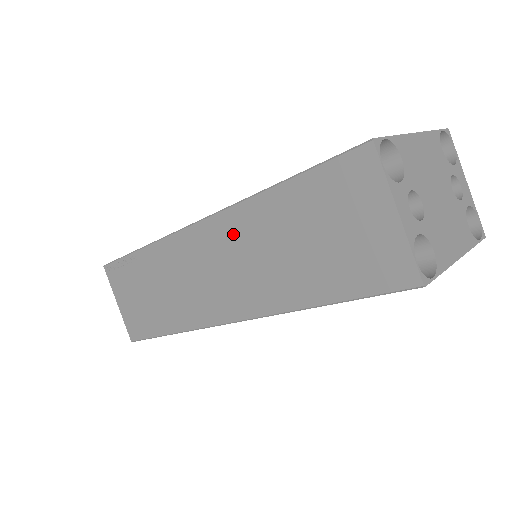
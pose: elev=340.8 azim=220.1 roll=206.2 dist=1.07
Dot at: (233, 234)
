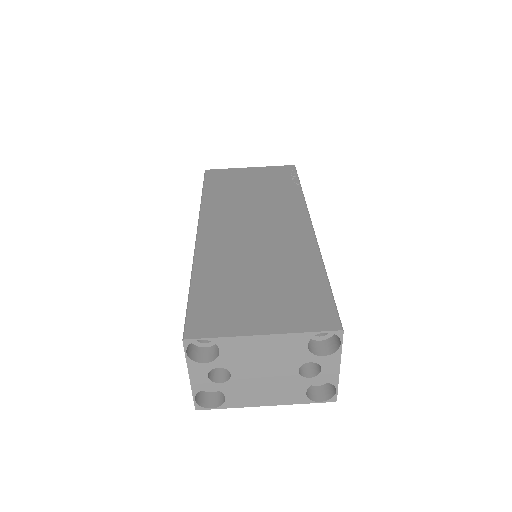
Dot at: occluded
